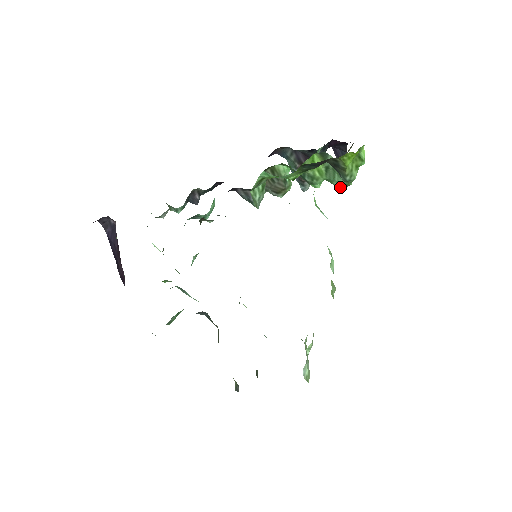
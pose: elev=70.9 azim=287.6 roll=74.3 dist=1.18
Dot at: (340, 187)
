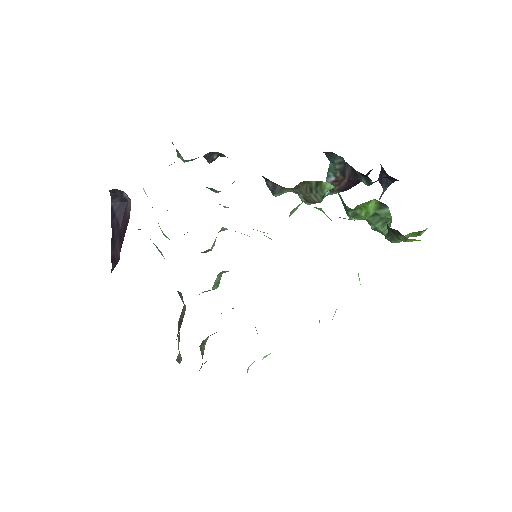
Dot at: (374, 230)
